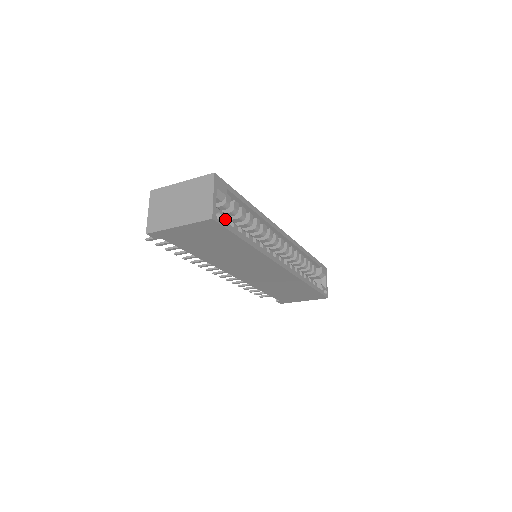
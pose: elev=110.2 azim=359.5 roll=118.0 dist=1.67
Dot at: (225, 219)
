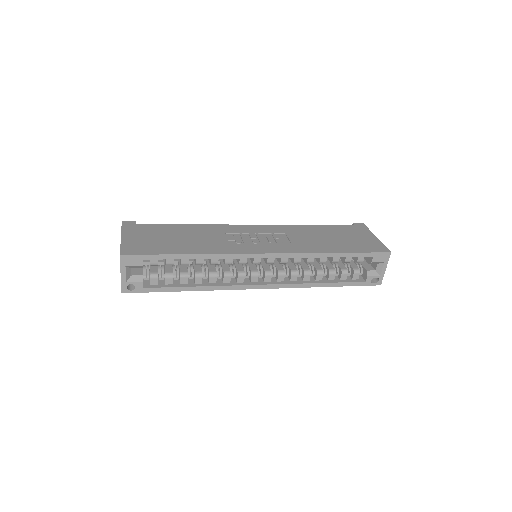
Dot at: (142, 286)
